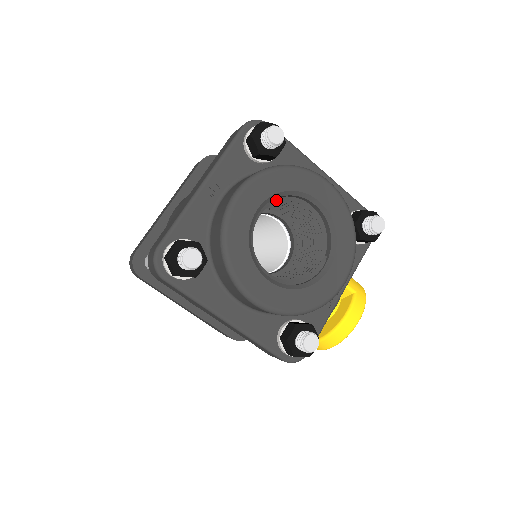
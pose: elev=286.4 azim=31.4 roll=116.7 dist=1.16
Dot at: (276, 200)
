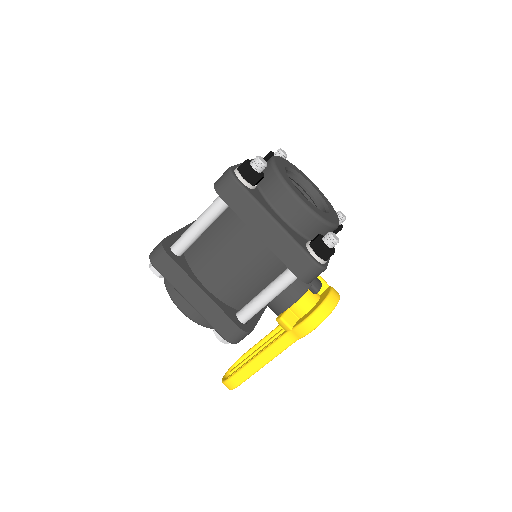
Dot at: (290, 176)
